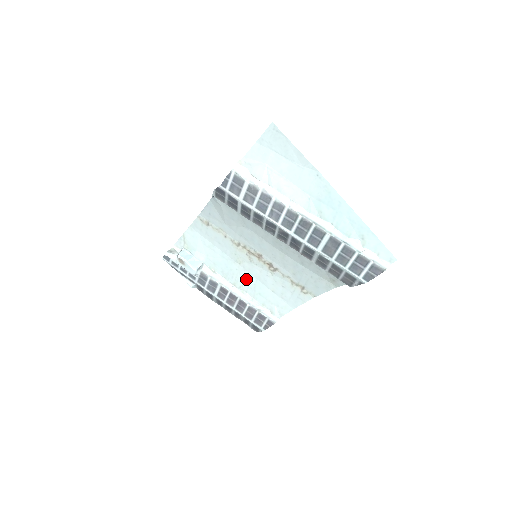
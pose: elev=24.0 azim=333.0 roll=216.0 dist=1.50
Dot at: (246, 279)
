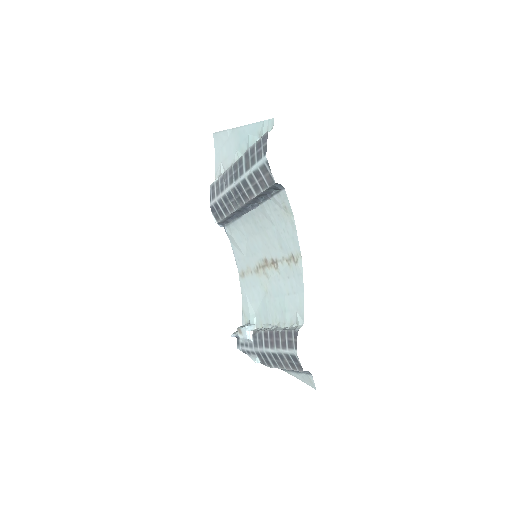
Dot at: (275, 305)
